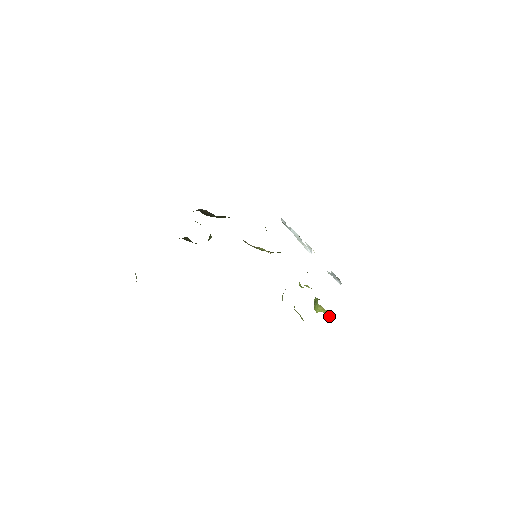
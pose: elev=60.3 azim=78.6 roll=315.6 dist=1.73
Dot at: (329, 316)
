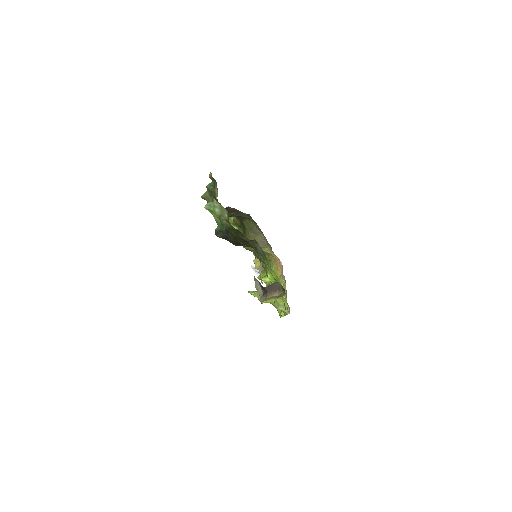
Dot at: occluded
